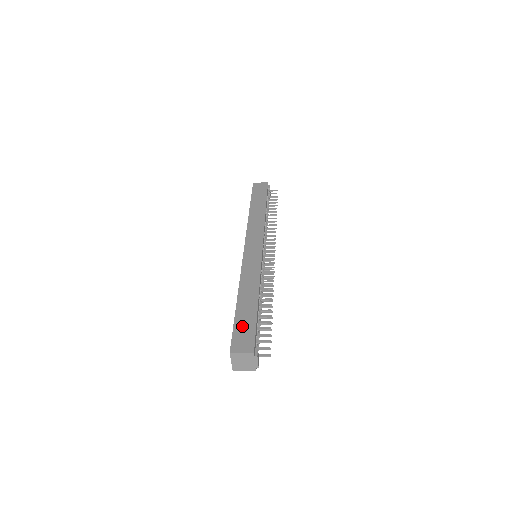
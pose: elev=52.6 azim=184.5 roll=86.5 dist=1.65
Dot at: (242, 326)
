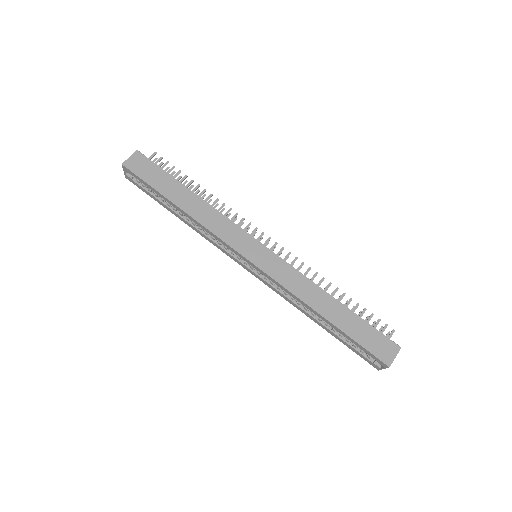
Dot at: (365, 337)
